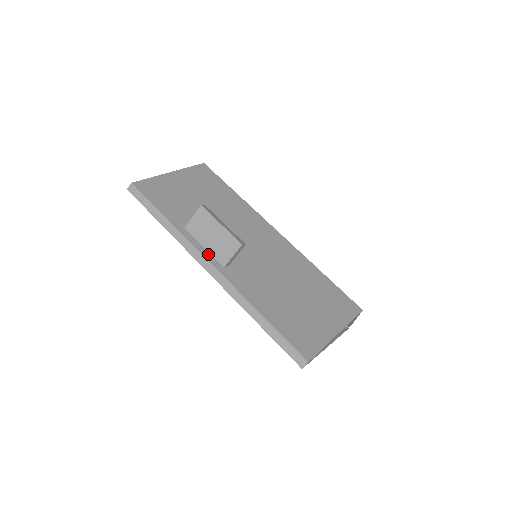
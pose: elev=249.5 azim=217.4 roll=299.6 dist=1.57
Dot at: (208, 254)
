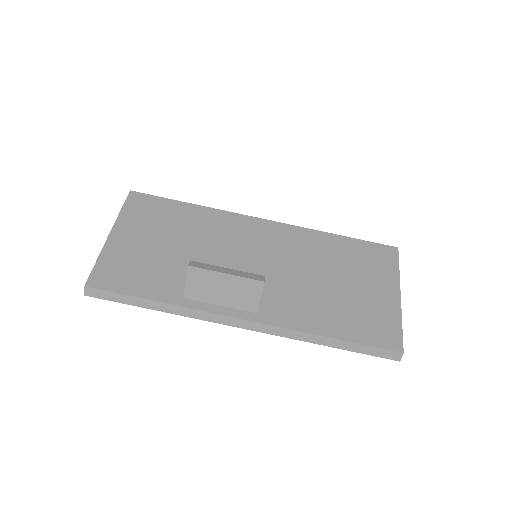
Dot at: (230, 310)
